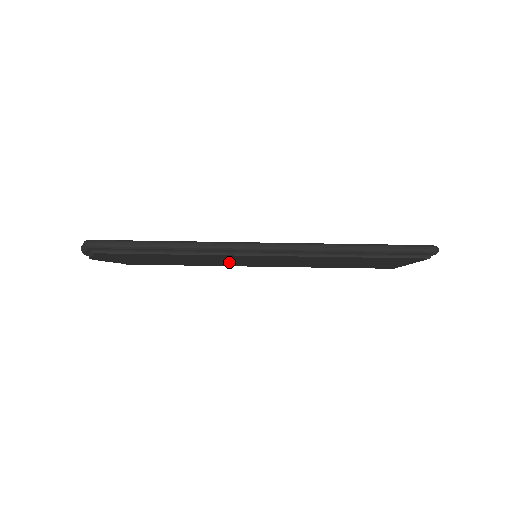
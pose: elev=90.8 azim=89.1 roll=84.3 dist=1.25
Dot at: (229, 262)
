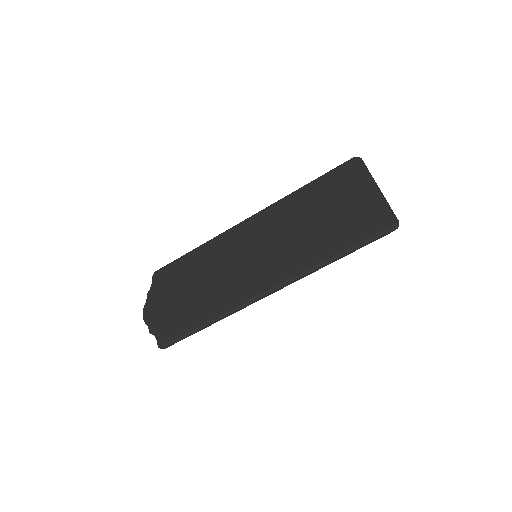
Dot at: occluded
